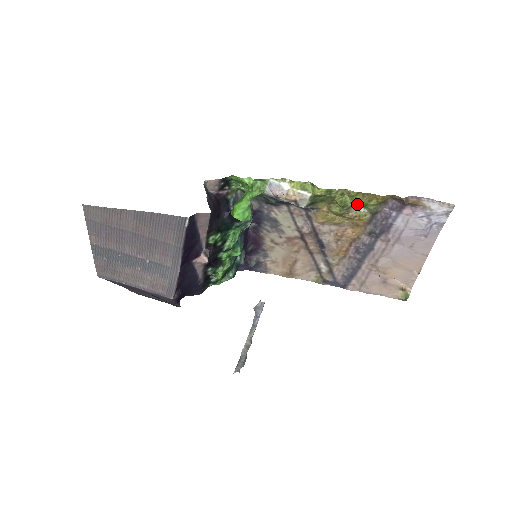
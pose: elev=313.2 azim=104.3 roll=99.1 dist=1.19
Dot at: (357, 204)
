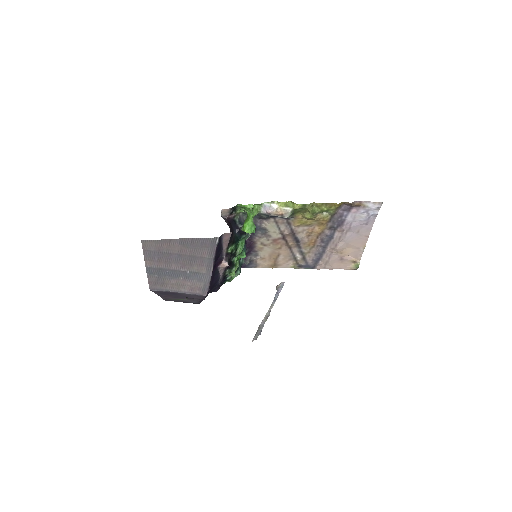
Dot at: (322, 211)
